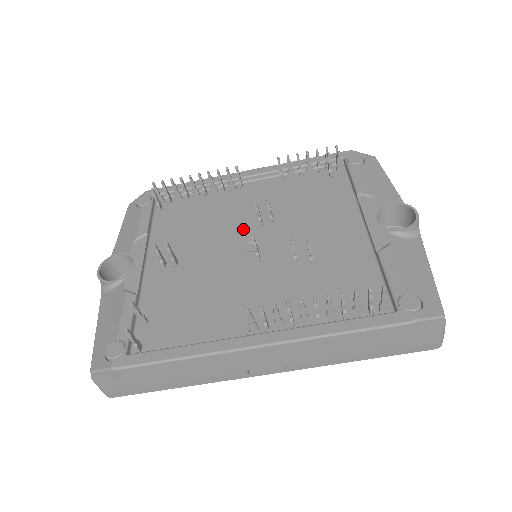
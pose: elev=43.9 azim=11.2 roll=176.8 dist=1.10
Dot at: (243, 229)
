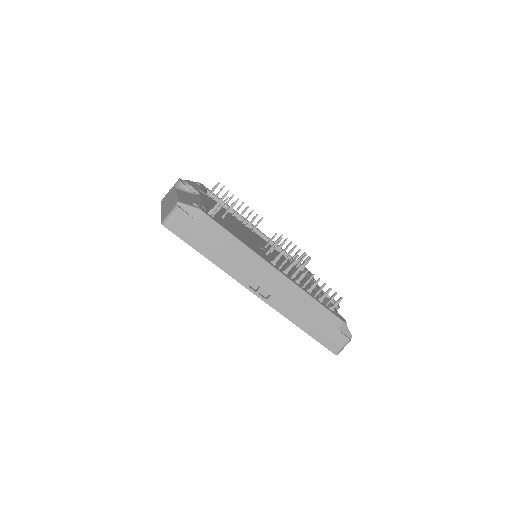
Dot at: (256, 240)
